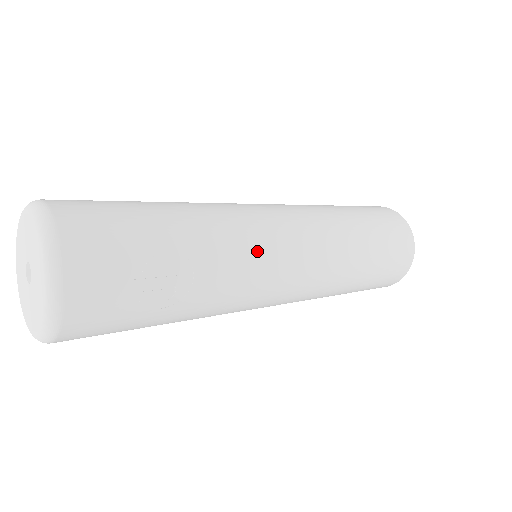
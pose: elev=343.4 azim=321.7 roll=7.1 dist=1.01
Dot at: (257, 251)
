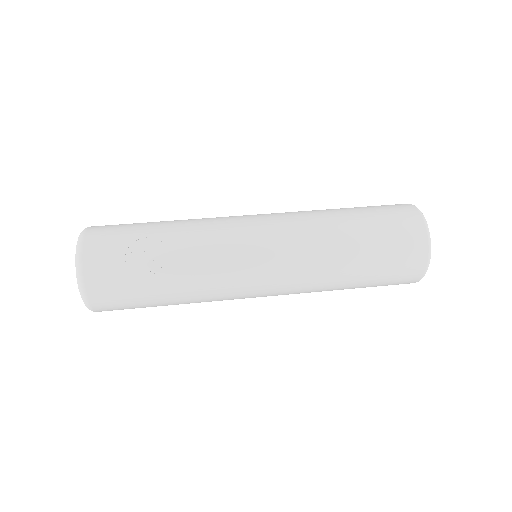
Dot at: (224, 238)
